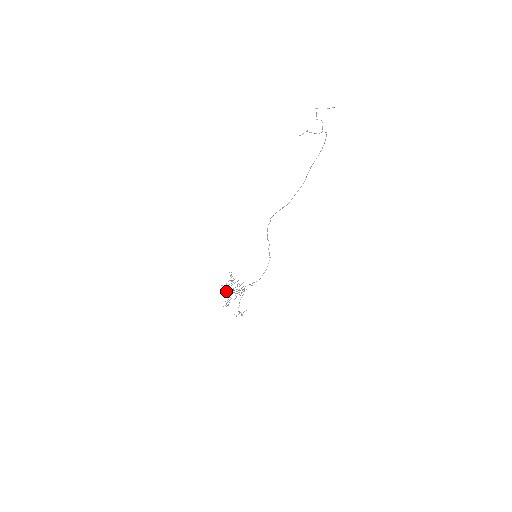
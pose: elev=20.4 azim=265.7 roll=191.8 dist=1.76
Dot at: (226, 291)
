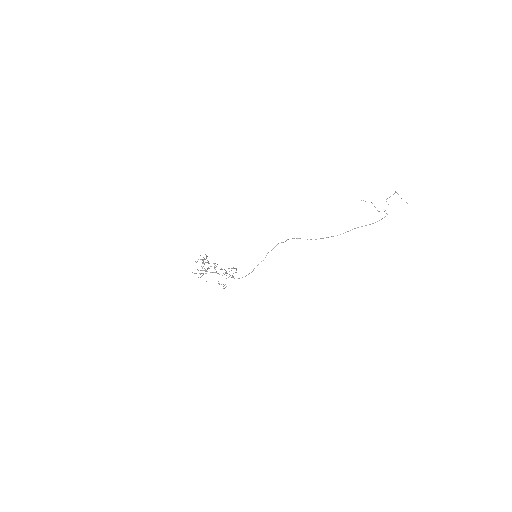
Dot at: occluded
